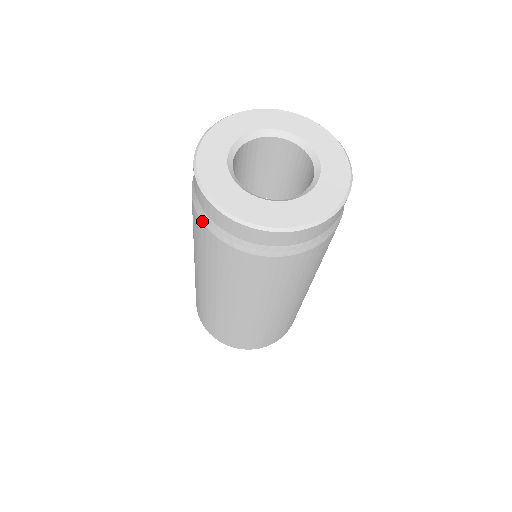
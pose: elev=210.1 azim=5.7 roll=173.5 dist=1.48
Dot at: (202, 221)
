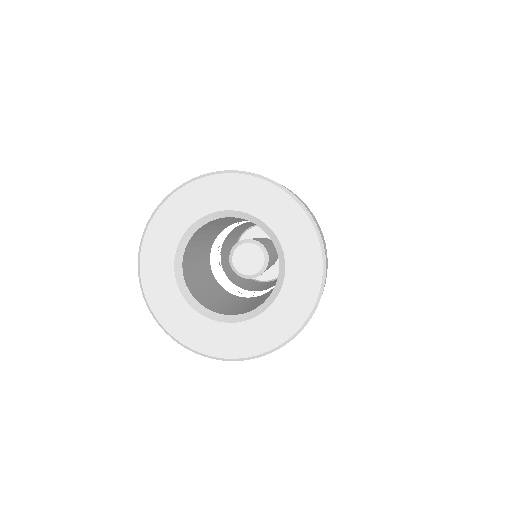
Dot at: occluded
